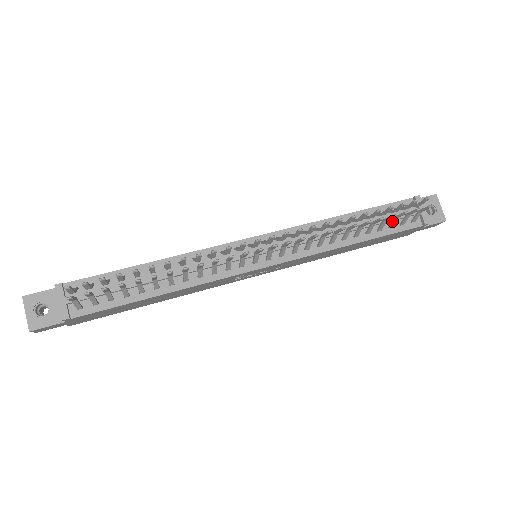
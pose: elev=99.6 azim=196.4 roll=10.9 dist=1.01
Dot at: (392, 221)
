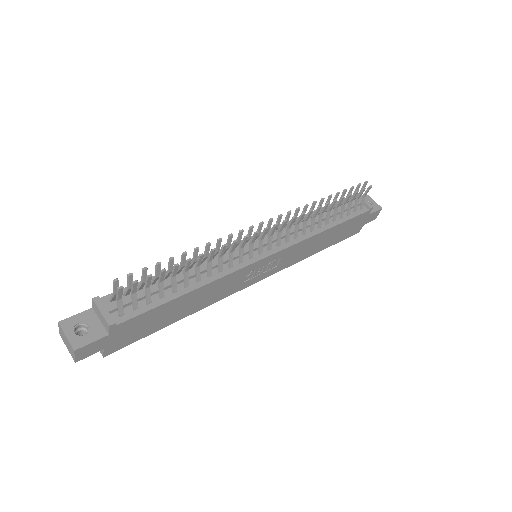
Dot at: (348, 207)
